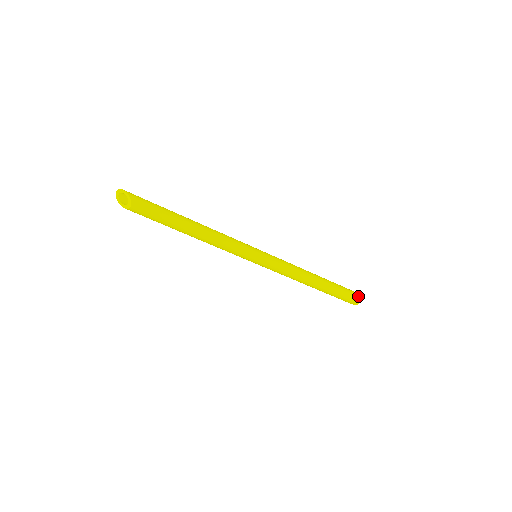
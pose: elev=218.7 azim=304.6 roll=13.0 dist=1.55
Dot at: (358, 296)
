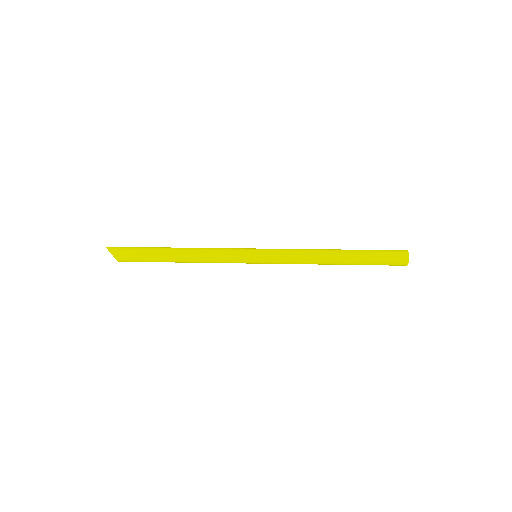
Dot at: (403, 257)
